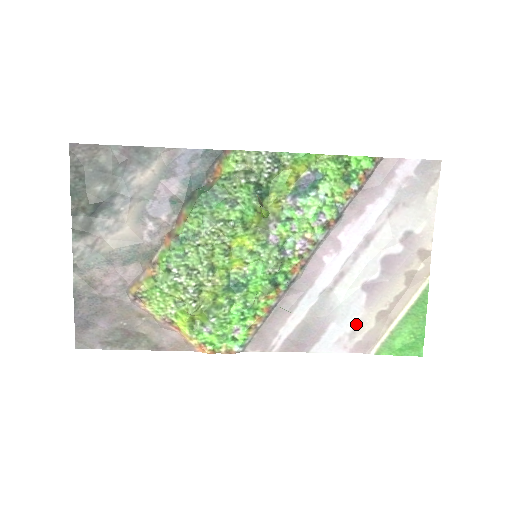
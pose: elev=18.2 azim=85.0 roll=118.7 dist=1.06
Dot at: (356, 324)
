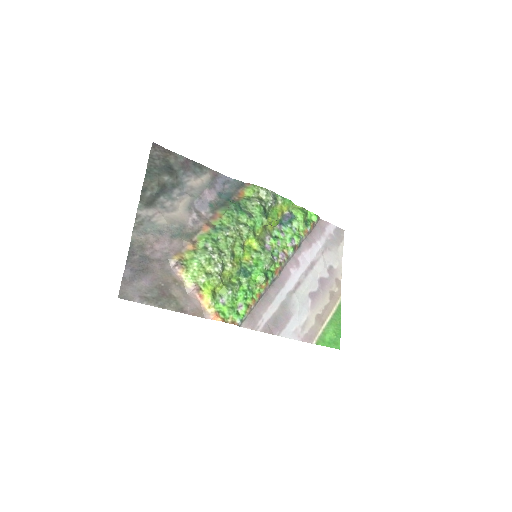
Dot at: (305, 320)
